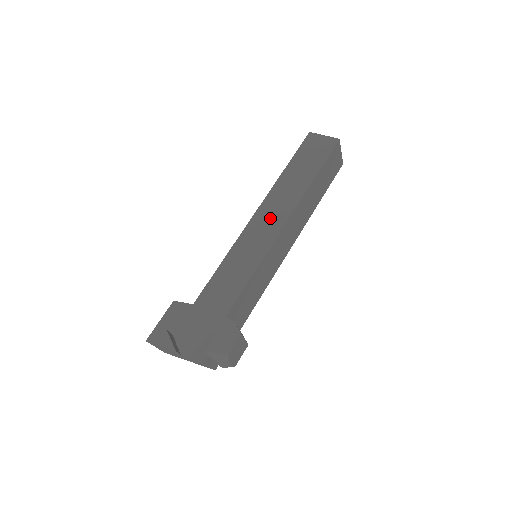
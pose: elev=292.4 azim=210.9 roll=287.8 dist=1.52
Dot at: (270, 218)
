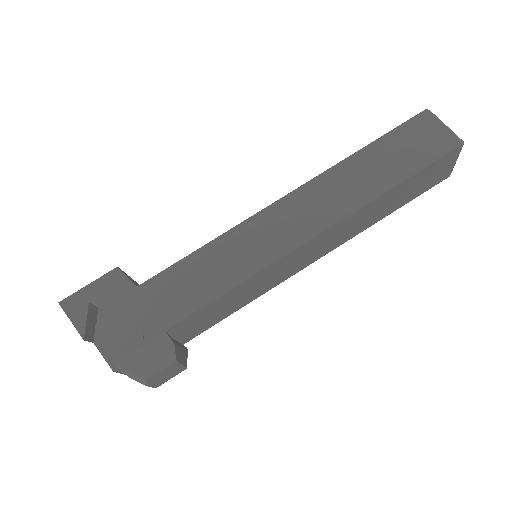
Dot at: (298, 217)
